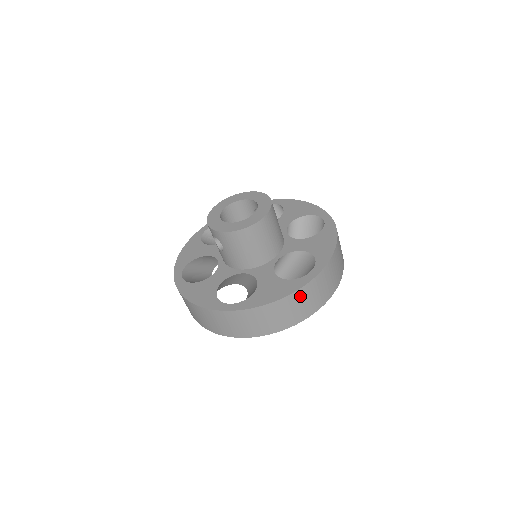
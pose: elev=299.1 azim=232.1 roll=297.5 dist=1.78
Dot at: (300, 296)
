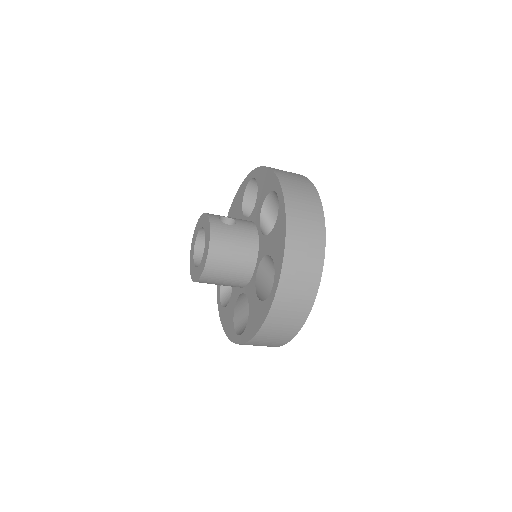
Dot at: (276, 317)
